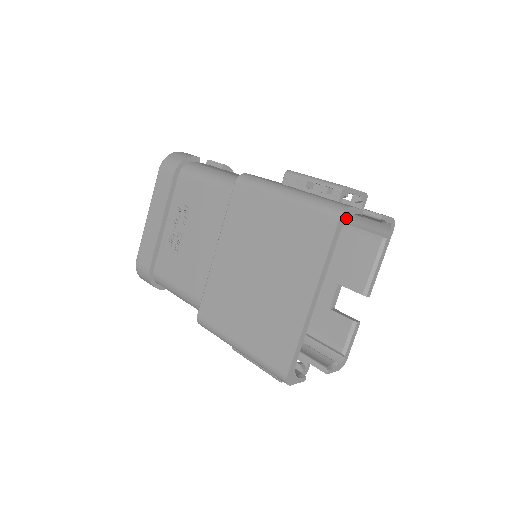
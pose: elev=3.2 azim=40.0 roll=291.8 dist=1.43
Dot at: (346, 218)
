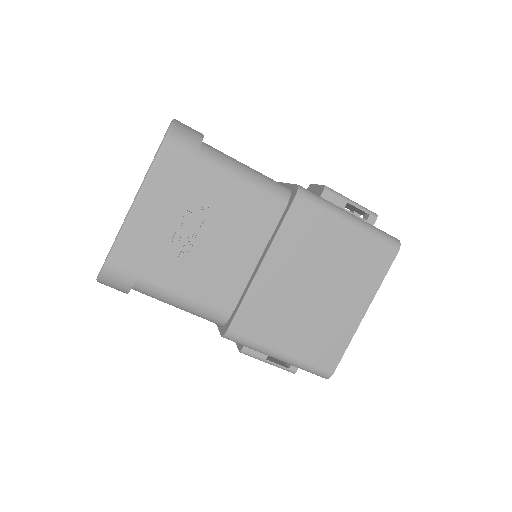
Dot at: occluded
